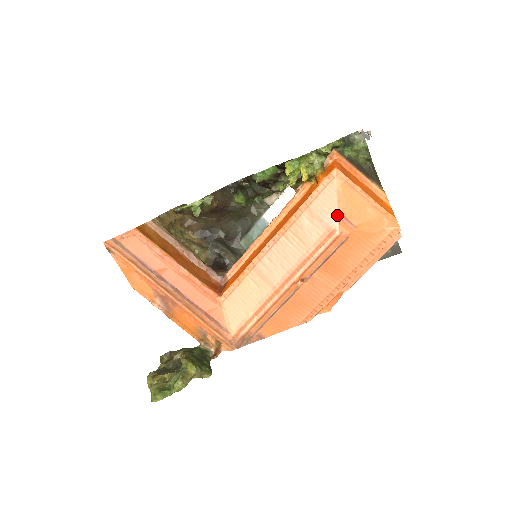
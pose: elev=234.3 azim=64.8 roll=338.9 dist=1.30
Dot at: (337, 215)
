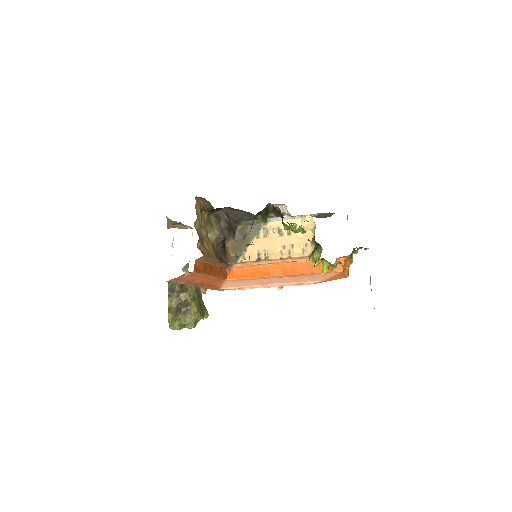
Dot at: (324, 280)
